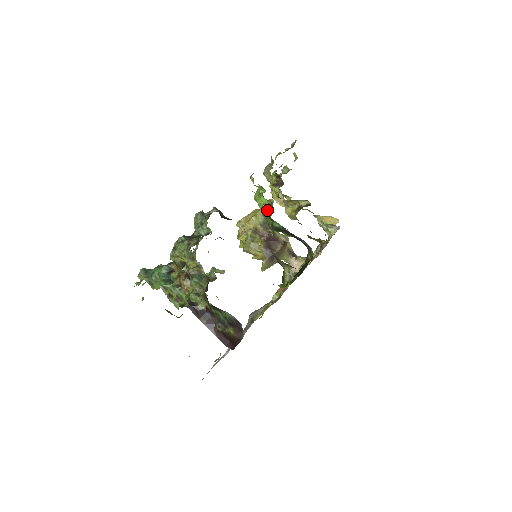
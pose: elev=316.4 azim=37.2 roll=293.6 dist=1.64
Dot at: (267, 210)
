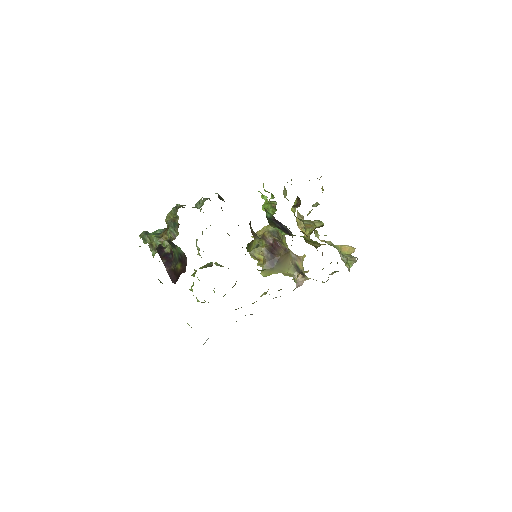
Dot at: (266, 206)
